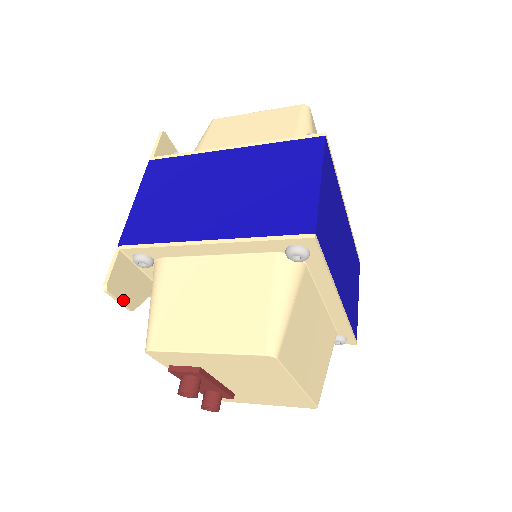
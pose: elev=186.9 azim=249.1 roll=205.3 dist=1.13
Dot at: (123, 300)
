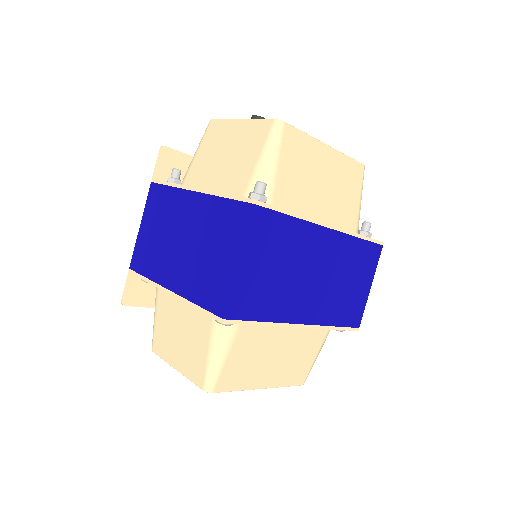
Dot at: (142, 305)
